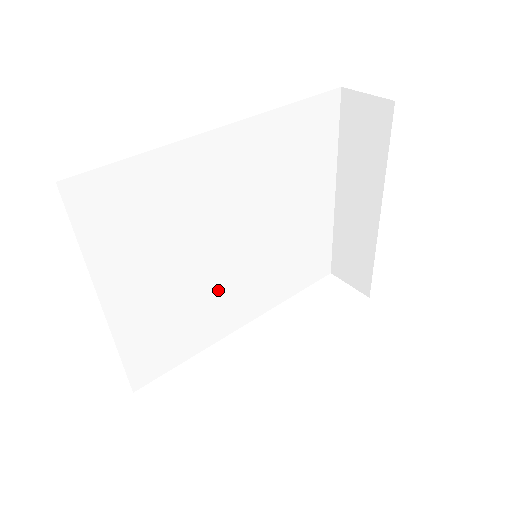
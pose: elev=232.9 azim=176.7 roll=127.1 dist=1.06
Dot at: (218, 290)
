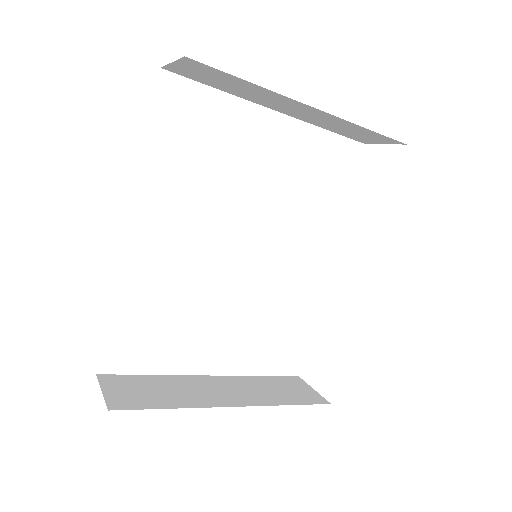
Dot at: (273, 280)
